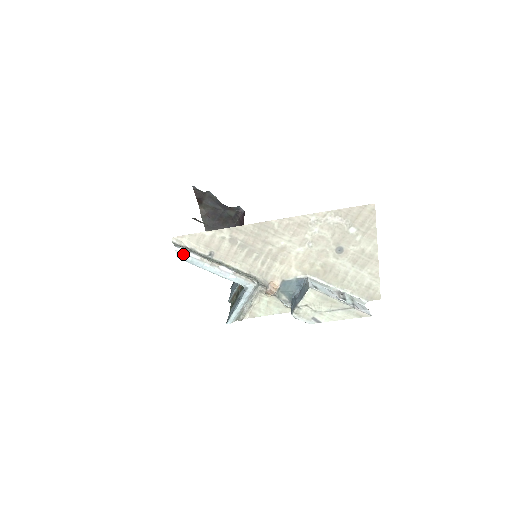
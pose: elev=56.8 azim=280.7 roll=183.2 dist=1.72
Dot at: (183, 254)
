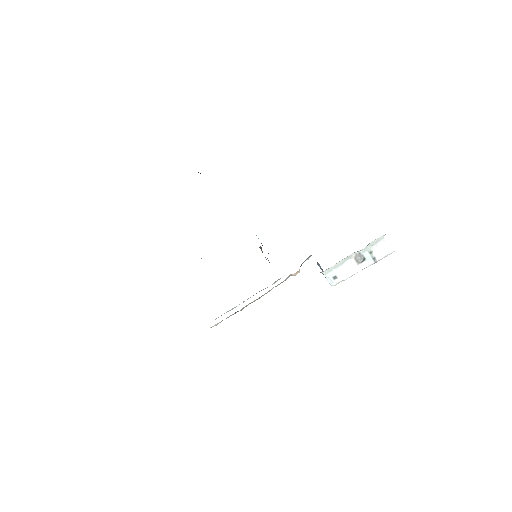
Dot at: occluded
